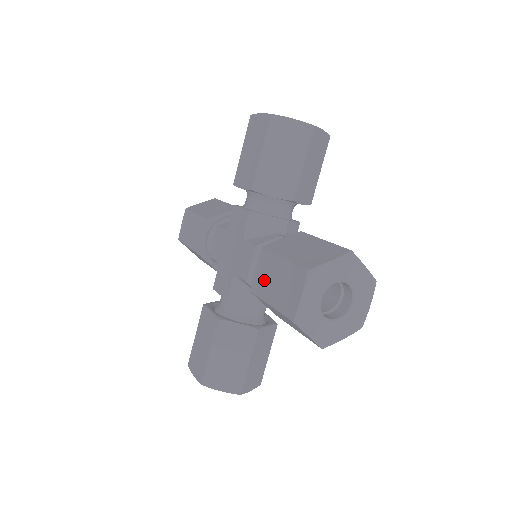
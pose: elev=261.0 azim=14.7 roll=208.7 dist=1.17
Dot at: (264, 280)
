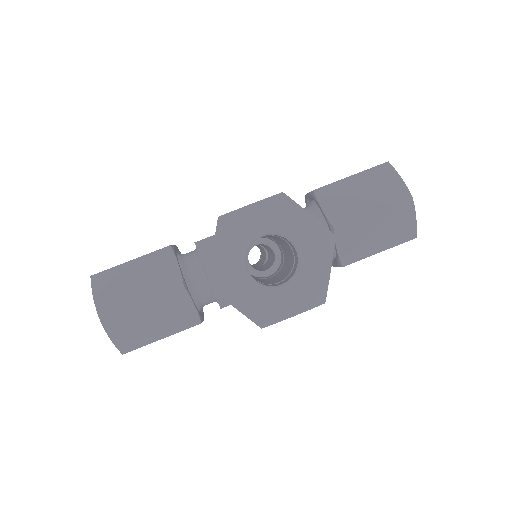
Dot at: occluded
